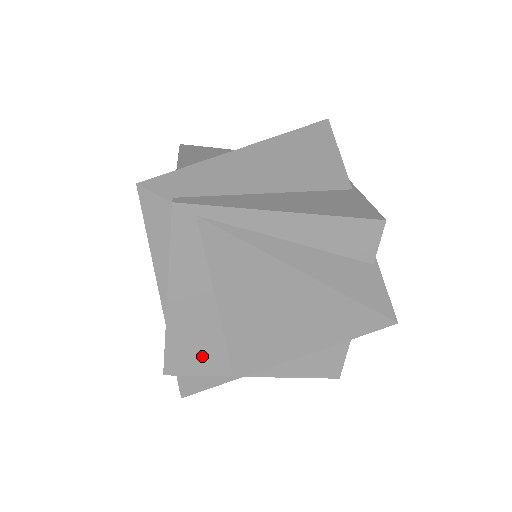
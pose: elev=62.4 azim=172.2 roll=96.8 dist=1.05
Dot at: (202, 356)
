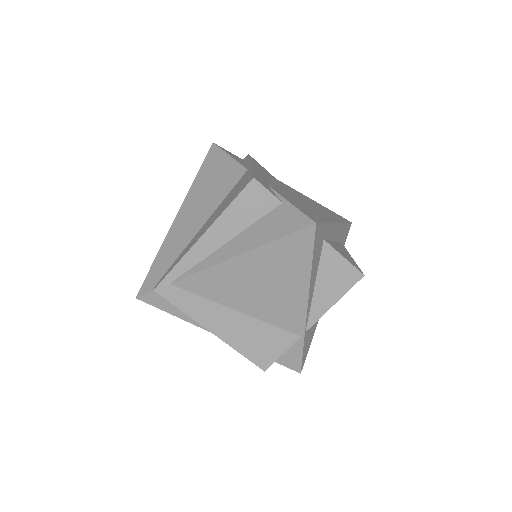
Dot at: (269, 343)
